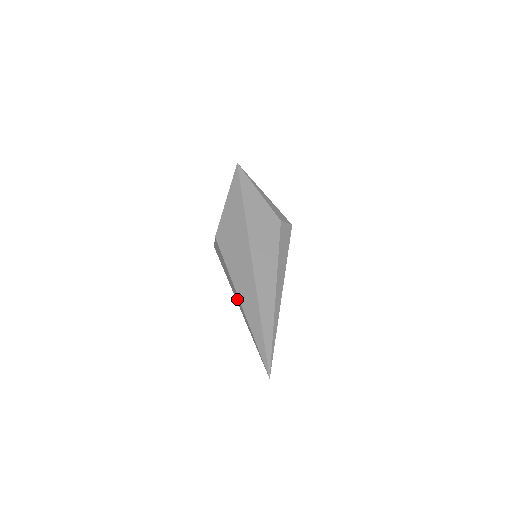
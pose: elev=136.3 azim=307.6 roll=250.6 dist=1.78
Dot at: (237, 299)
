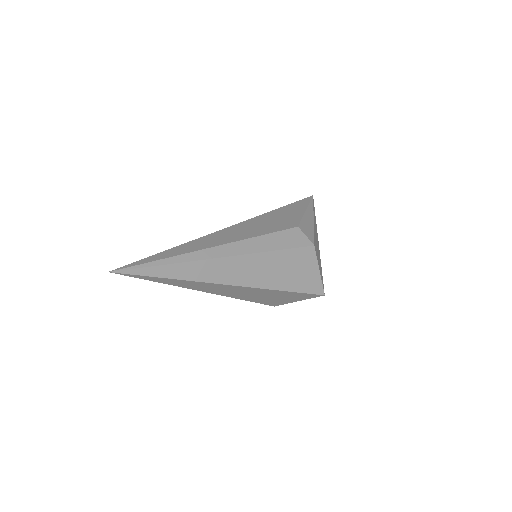
Dot at: occluded
